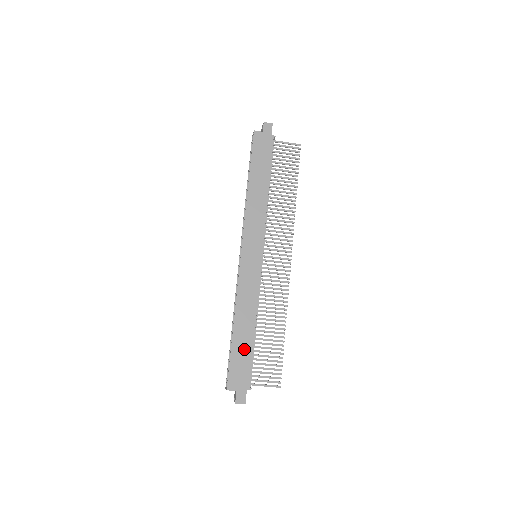
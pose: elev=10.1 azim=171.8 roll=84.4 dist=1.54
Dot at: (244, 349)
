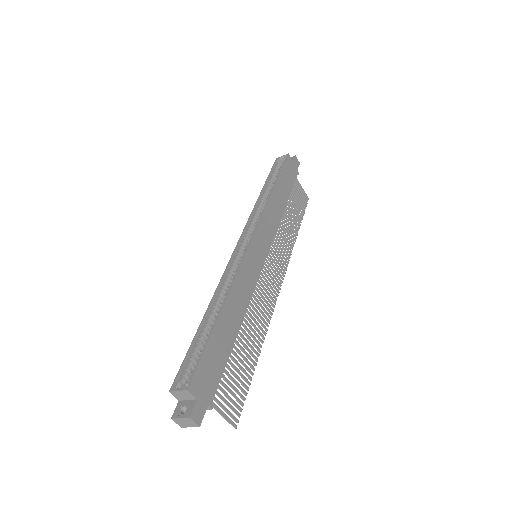
Dot at: (222, 347)
